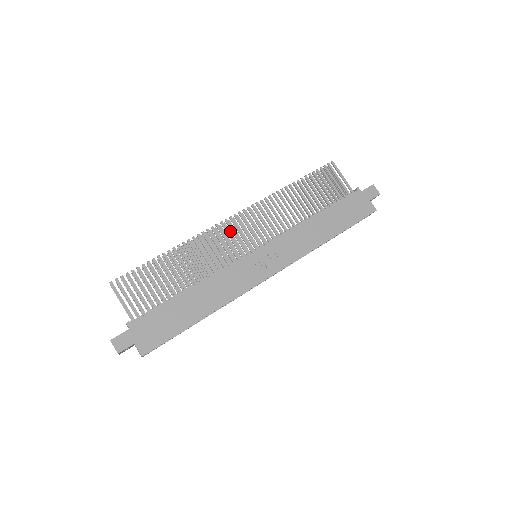
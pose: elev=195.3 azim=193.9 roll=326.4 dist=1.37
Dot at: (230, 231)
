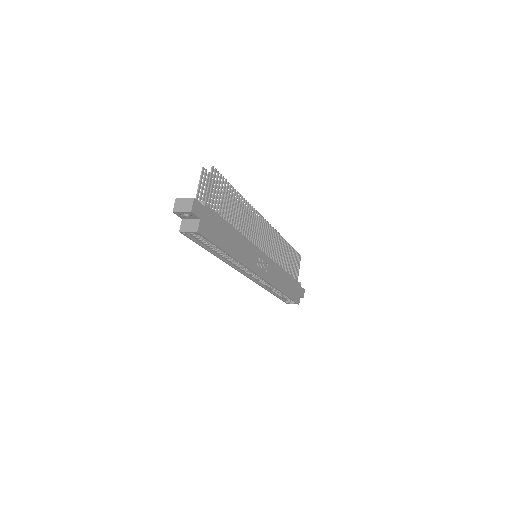
Dot at: occluded
